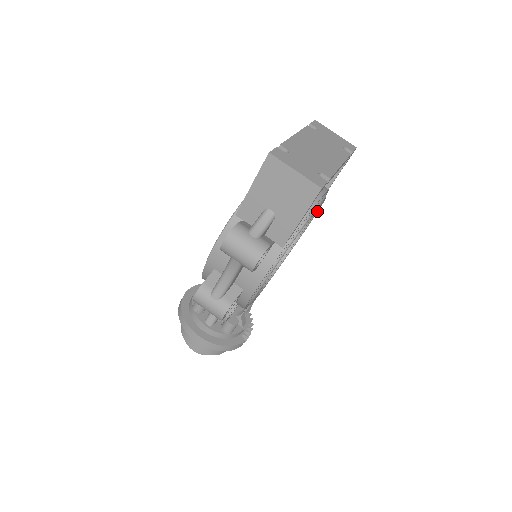
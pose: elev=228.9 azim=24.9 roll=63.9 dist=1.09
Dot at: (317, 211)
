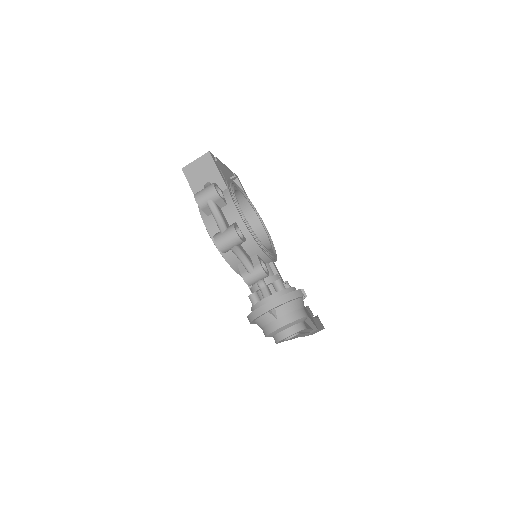
Dot at: (256, 211)
